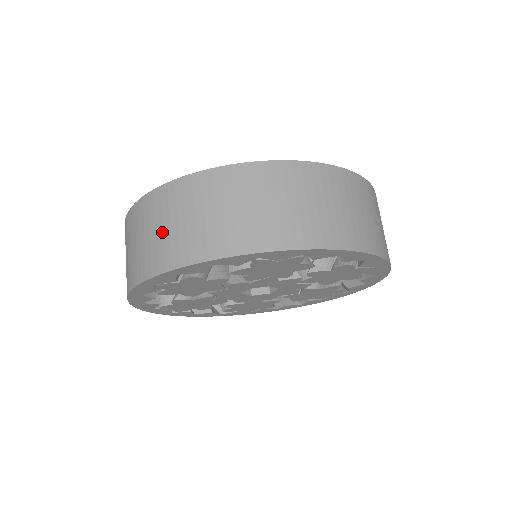
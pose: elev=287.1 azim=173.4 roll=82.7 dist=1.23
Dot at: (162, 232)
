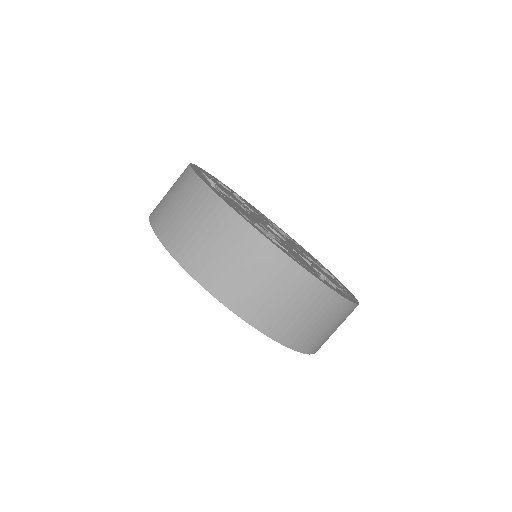
Dot at: (211, 247)
